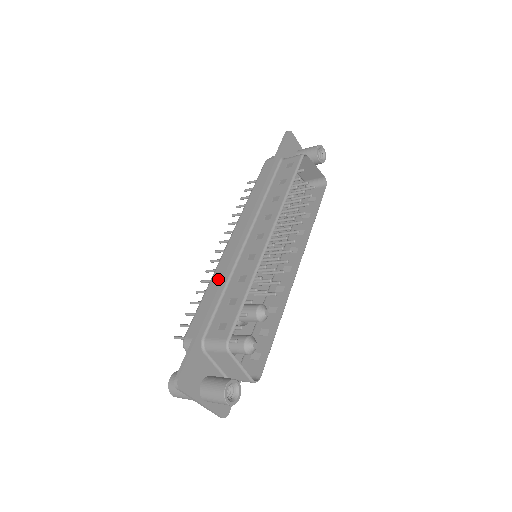
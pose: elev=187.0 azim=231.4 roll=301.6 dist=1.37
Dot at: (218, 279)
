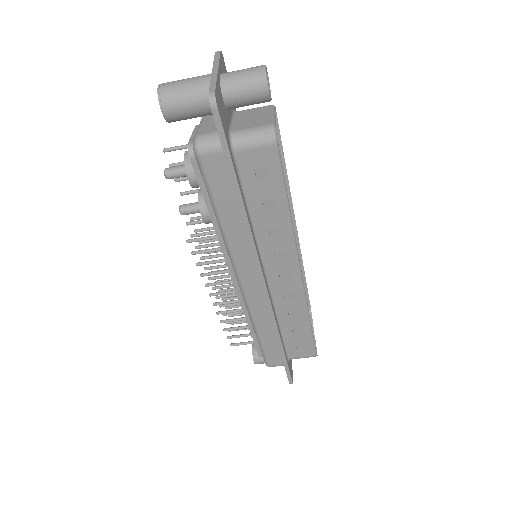
Dot at: occluded
